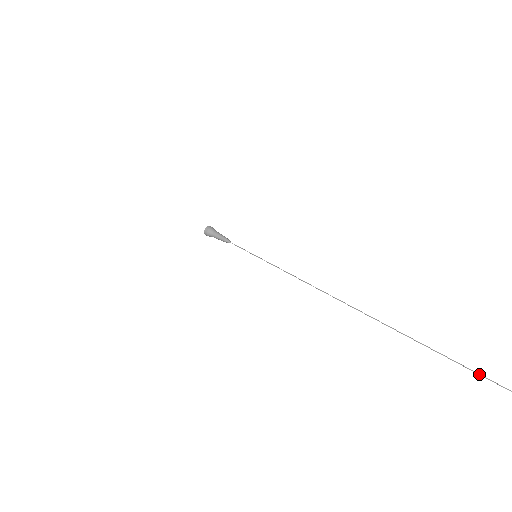
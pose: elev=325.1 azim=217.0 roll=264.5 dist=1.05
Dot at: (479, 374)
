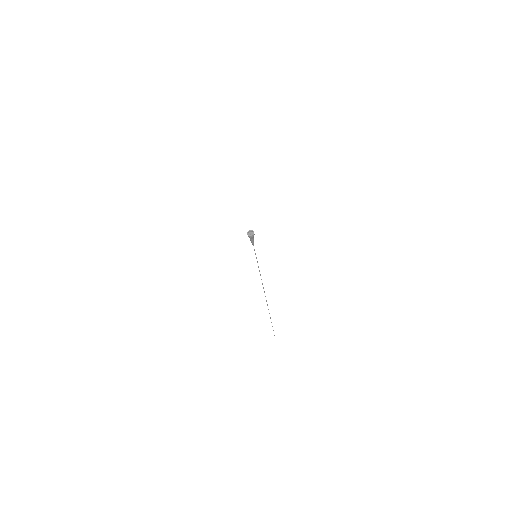
Dot at: (269, 313)
